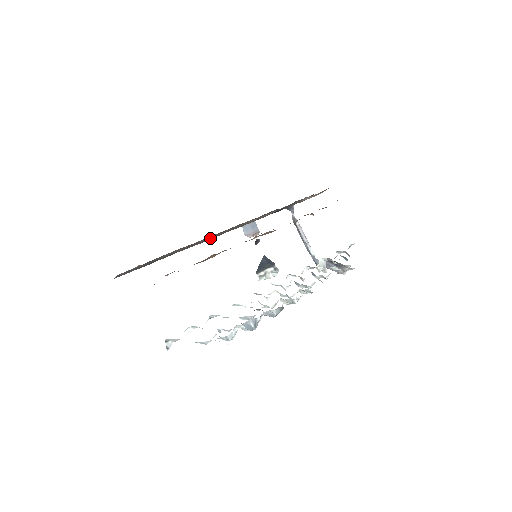
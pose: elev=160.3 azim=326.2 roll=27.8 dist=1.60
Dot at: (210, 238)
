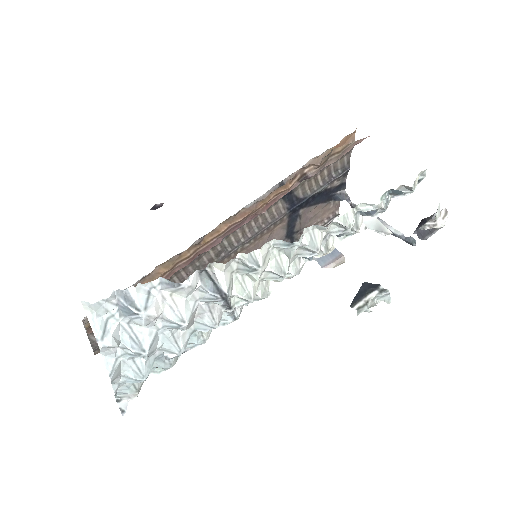
Dot at: occluded
